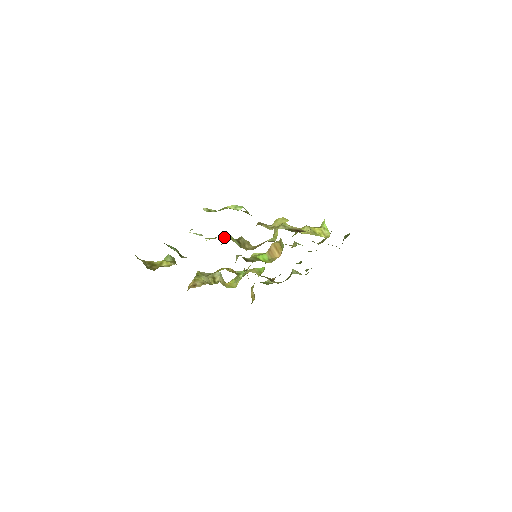
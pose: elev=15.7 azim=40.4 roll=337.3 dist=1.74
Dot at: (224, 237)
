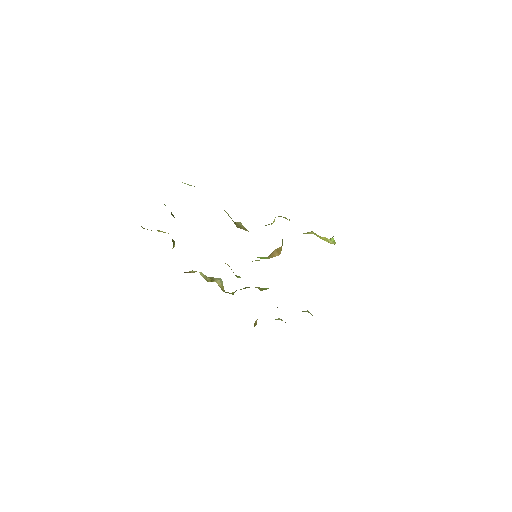
Dot at: occluded
